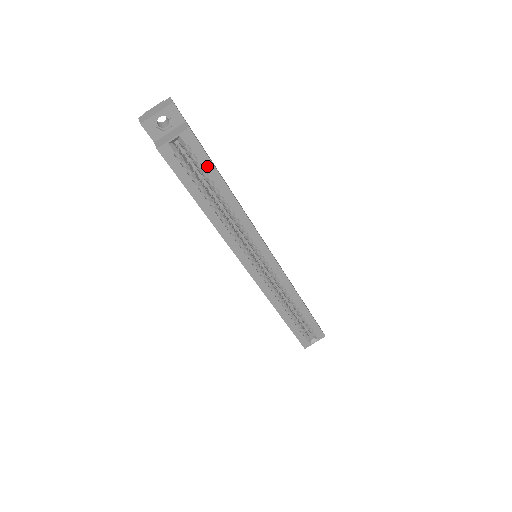
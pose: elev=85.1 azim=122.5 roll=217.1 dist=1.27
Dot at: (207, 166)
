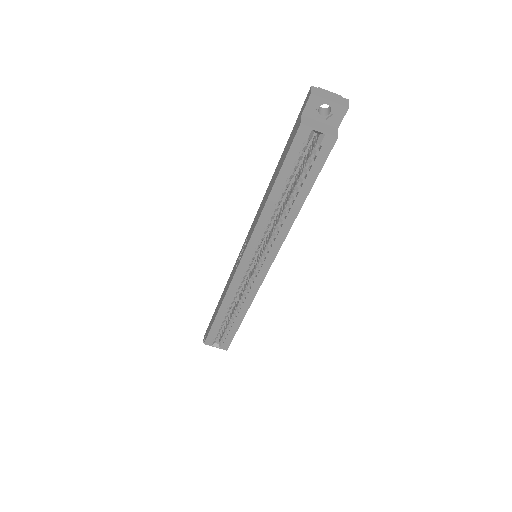
Dot at: (313, 172)
